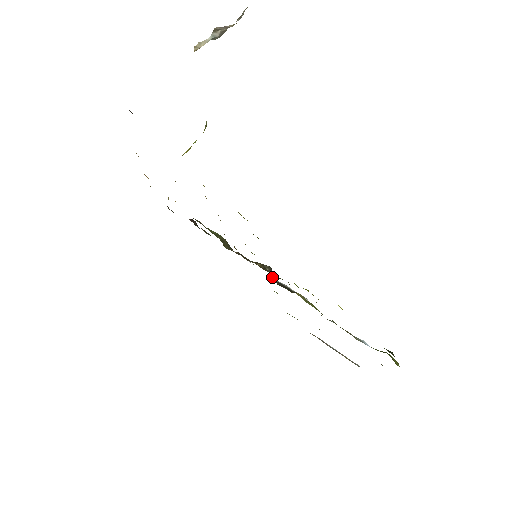
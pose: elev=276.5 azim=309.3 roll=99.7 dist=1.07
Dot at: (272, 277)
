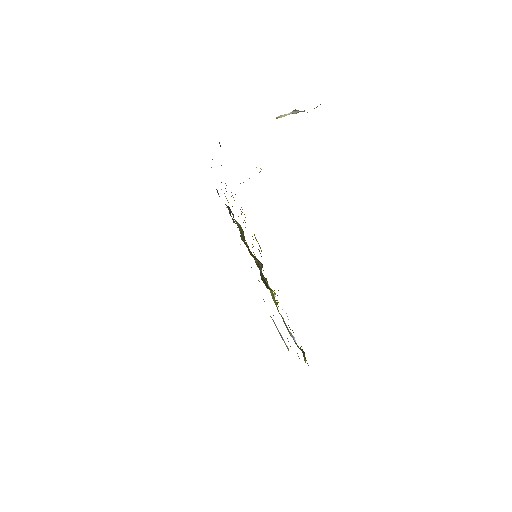
Dot at: occluded
